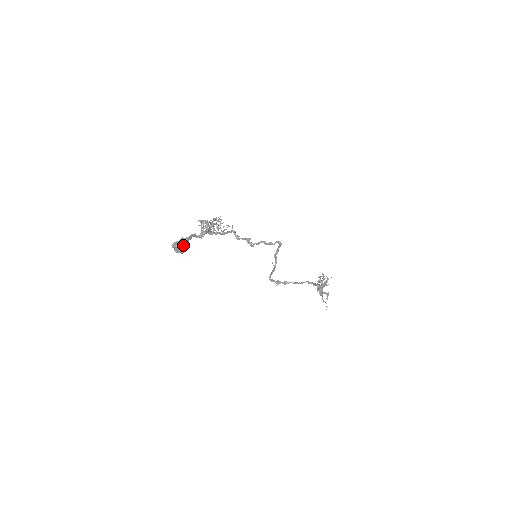
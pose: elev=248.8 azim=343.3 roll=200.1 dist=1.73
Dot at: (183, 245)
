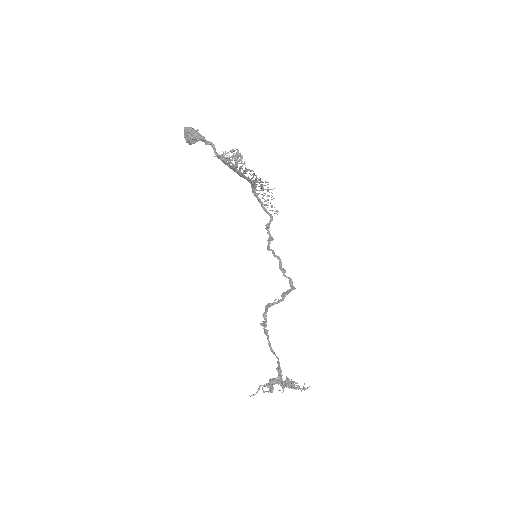
Dot at: (191, 134)
